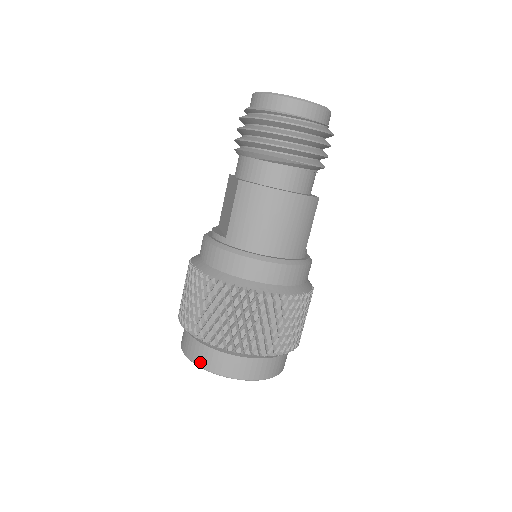
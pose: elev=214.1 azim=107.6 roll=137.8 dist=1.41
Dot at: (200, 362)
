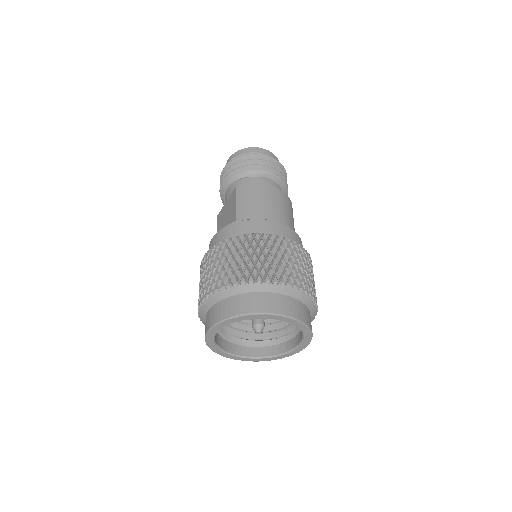
Dot at: (239, 311)
